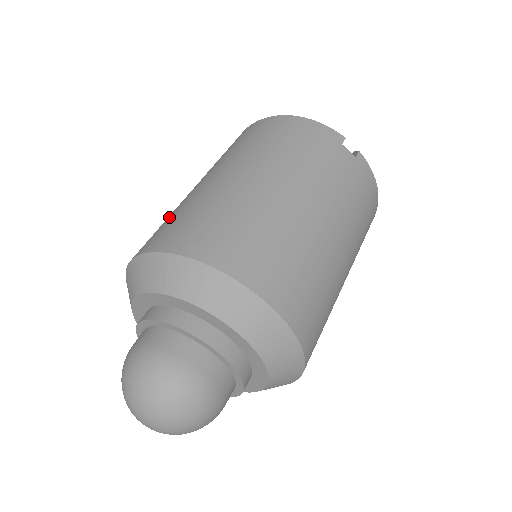
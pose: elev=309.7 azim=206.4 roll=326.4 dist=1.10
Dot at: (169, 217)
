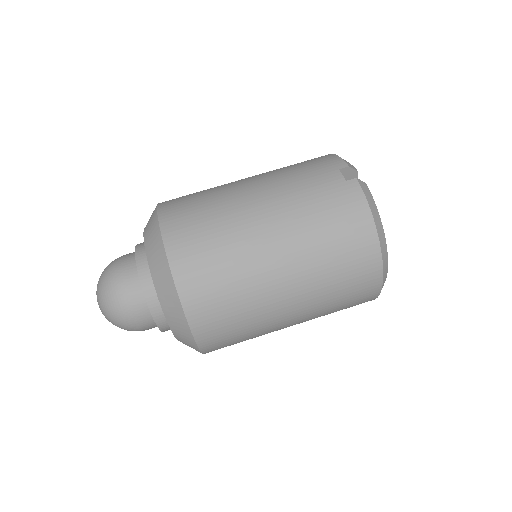
Dot at: occluded
